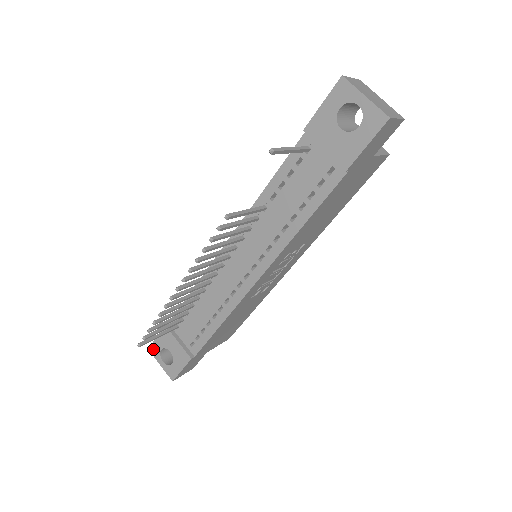
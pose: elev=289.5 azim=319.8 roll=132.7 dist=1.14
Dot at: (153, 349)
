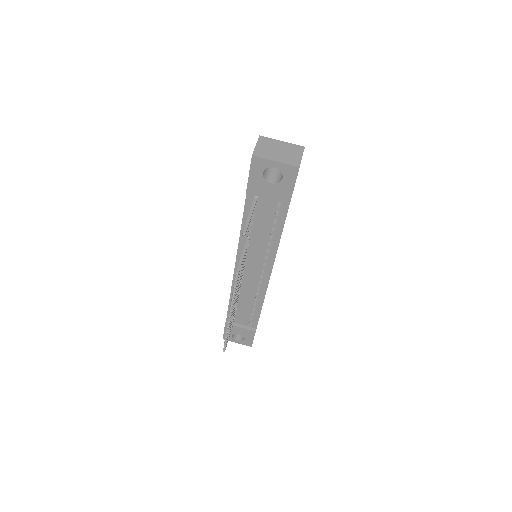
Dot at: occluded
